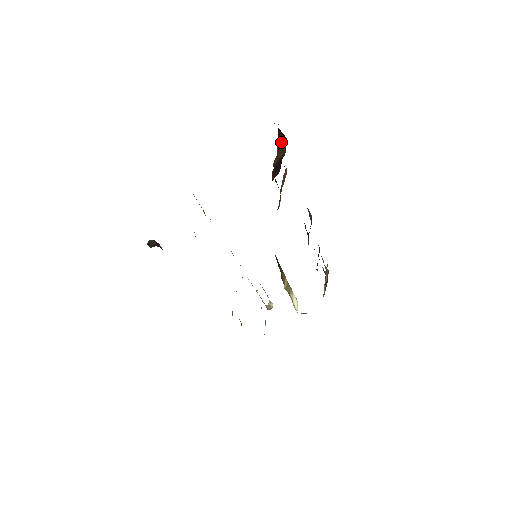
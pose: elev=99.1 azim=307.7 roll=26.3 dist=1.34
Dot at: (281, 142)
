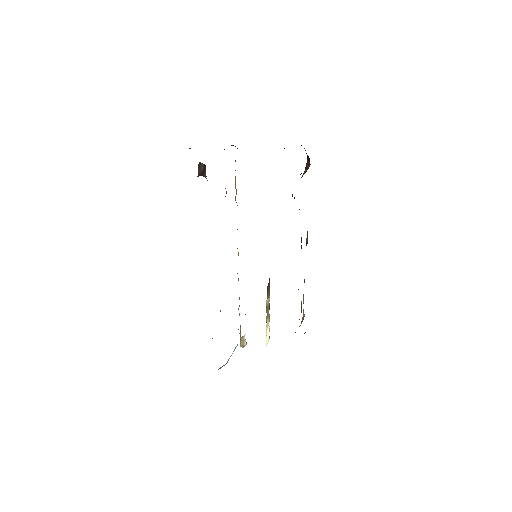
Dot at: (305, 172)
